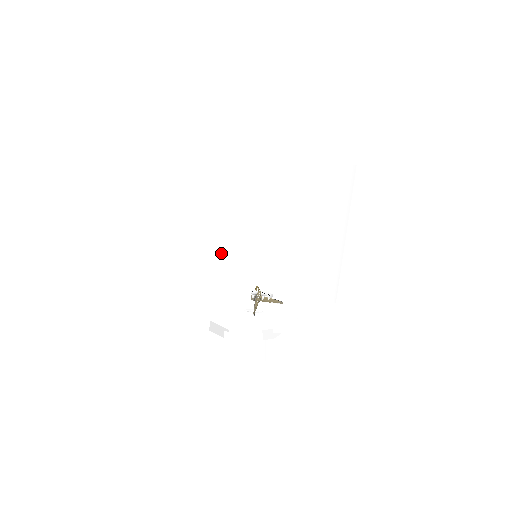
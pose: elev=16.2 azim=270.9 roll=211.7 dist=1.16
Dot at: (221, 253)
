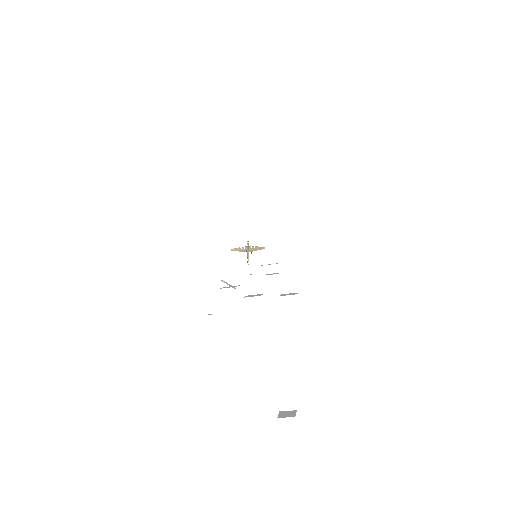
Dot at: (236, 268)
